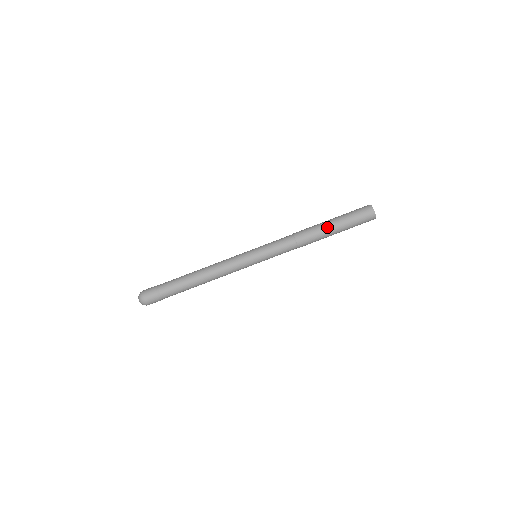
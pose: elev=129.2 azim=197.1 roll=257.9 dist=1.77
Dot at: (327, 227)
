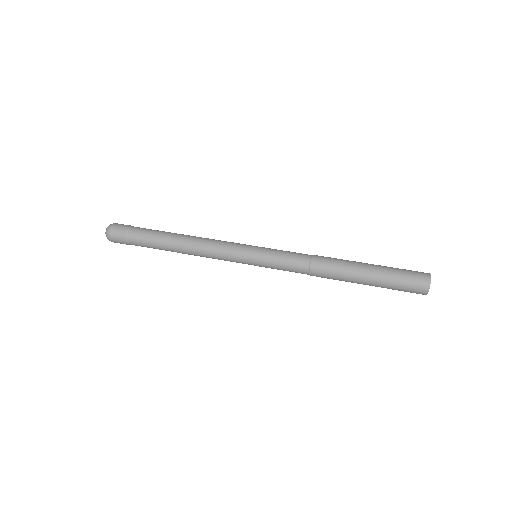
Dot at: (357, 276)
